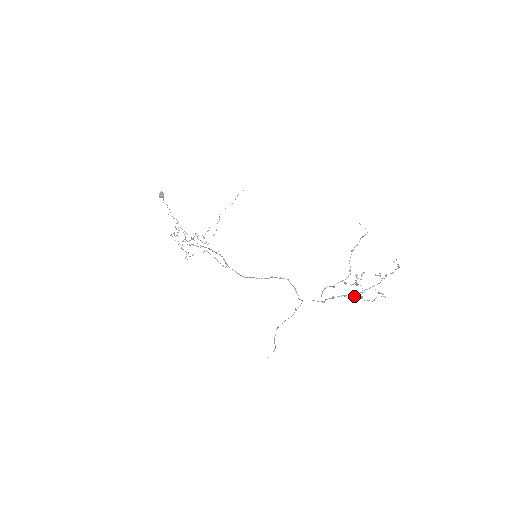
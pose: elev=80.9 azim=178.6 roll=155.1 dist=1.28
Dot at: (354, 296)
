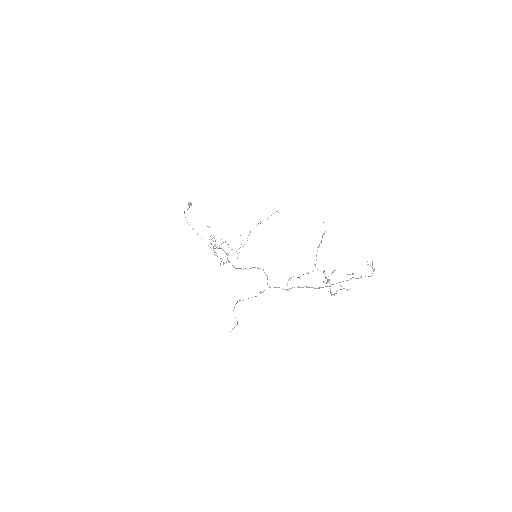
Dot at: (318, 288)
